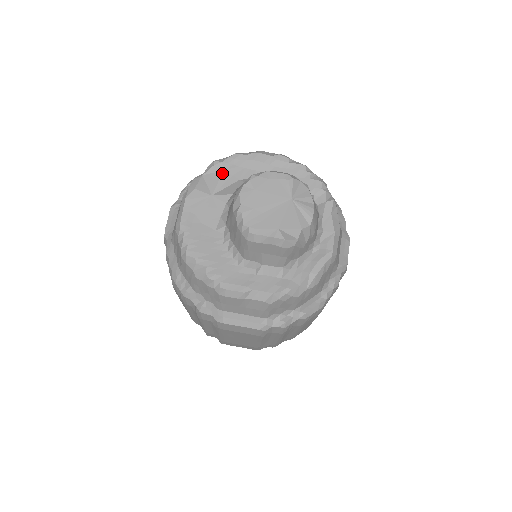
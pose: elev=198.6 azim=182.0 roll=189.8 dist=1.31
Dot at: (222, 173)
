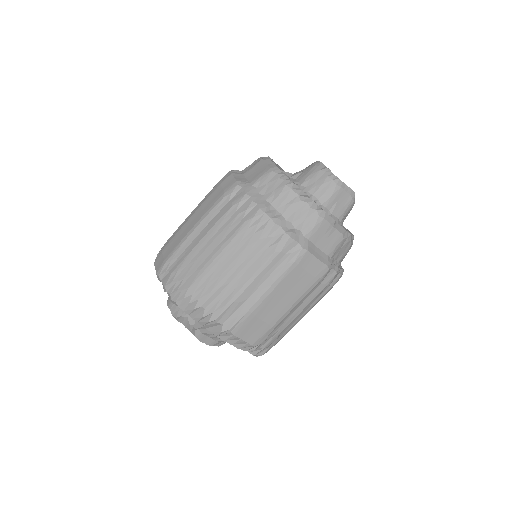
Dot at: occluded
